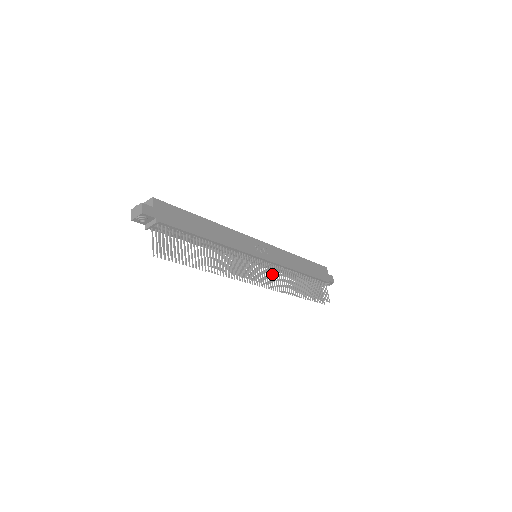
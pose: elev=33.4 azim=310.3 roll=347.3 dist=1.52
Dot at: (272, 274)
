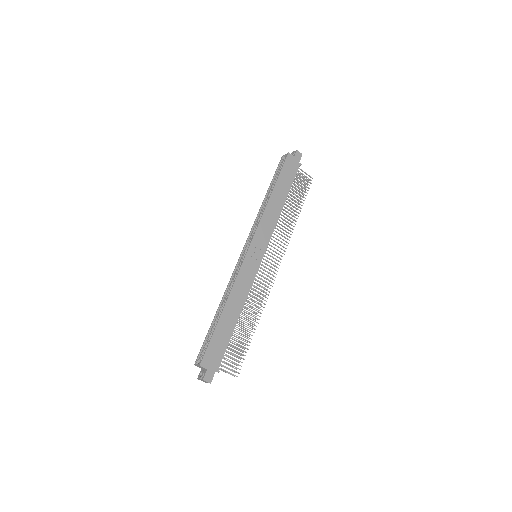
Dot at: occluded
